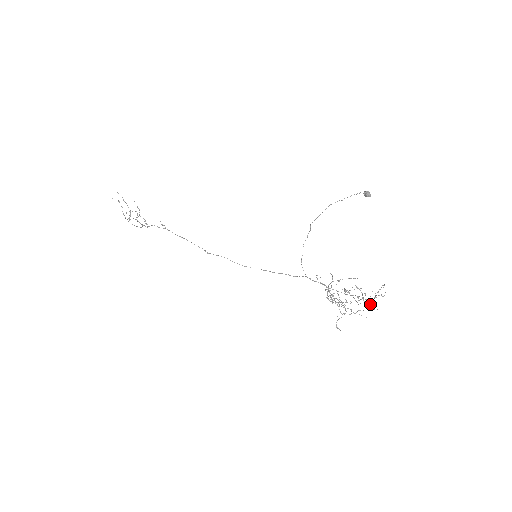
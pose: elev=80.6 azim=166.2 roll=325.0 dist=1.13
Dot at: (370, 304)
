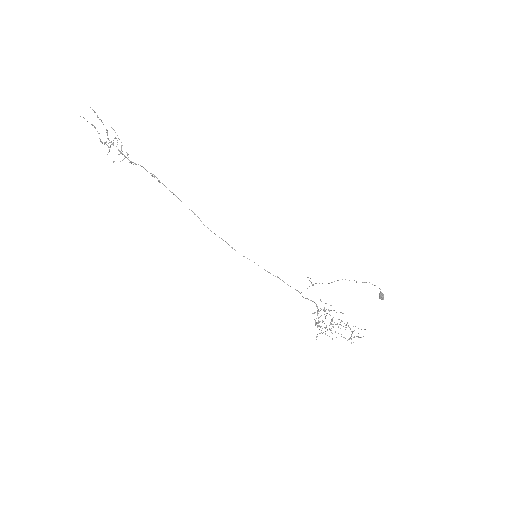
Dot at: (349, 339)
